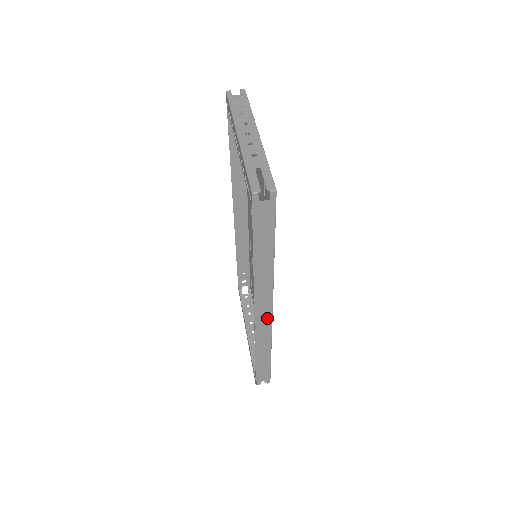
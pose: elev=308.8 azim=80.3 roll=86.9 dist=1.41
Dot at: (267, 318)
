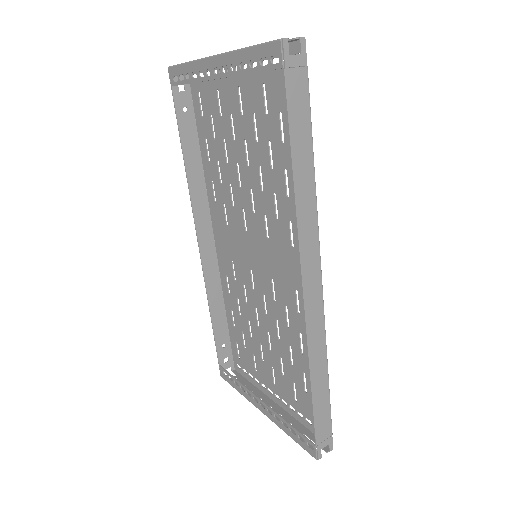
Dot at: (317, 294)
